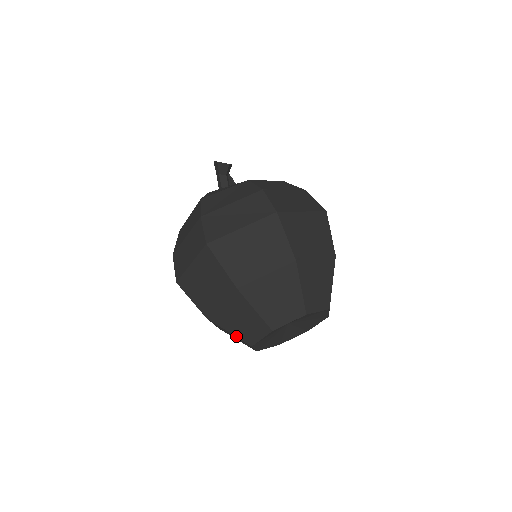
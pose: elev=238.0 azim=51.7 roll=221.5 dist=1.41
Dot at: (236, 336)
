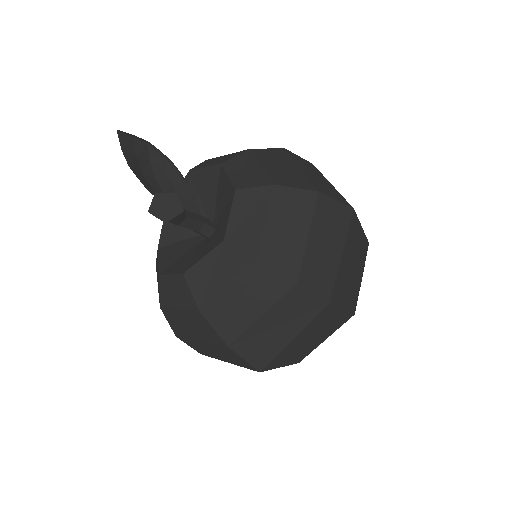
Dot at: occluded
